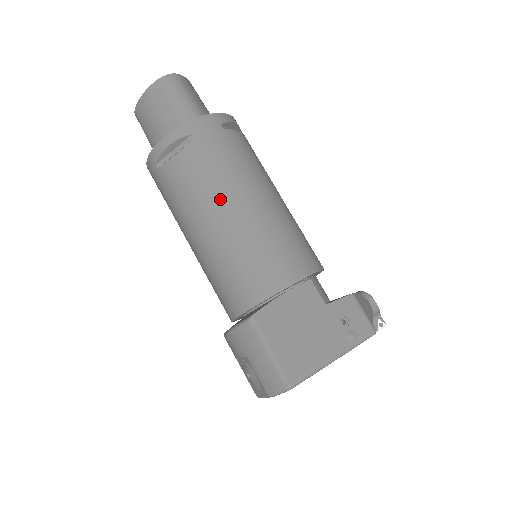
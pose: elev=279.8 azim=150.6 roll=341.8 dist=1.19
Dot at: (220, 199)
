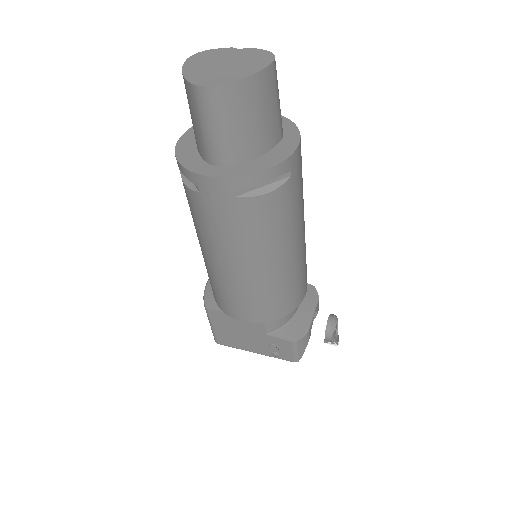
Dot at: (208, 246)
